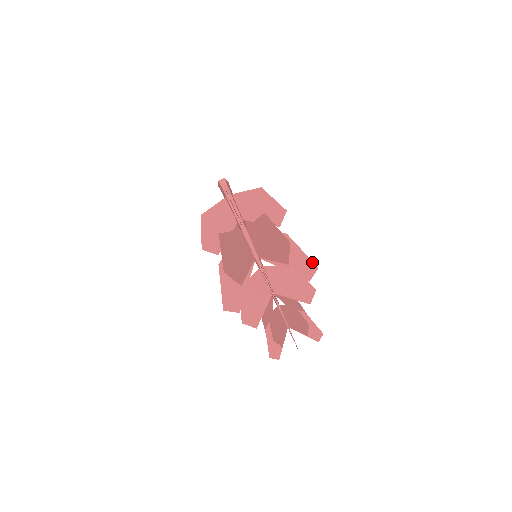
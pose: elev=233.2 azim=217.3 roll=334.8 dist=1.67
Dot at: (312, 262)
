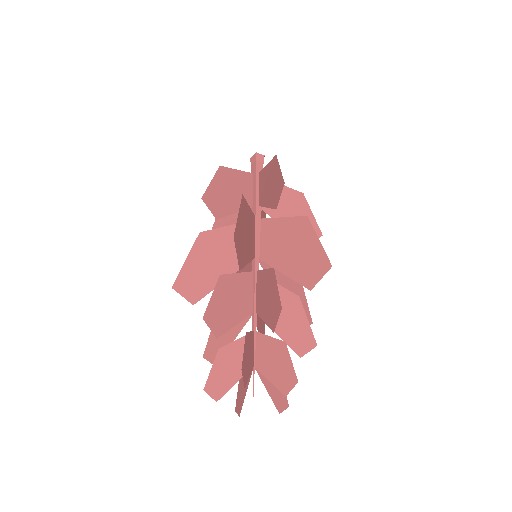
Dot at: (309, 312)
